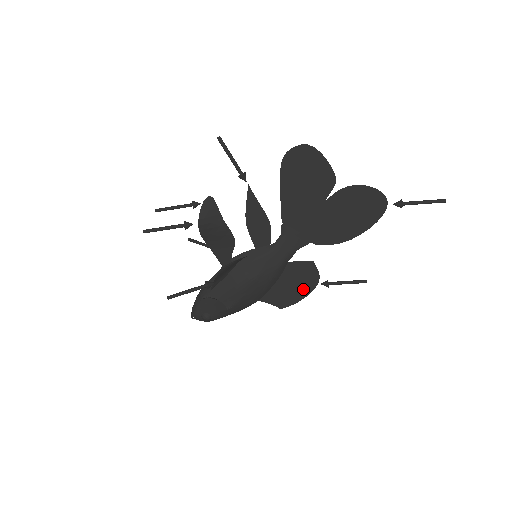
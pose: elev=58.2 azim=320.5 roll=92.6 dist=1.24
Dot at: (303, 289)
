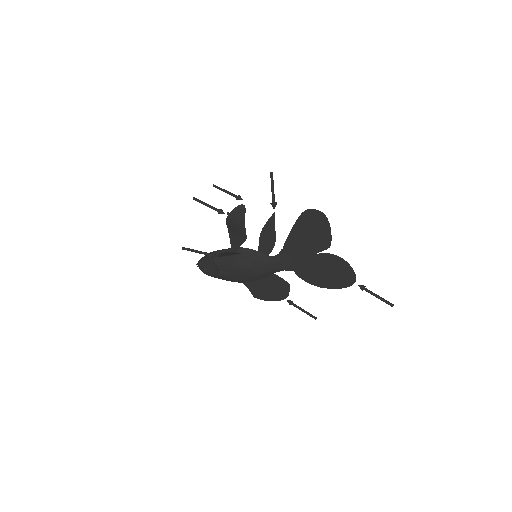
Dot at: (274, 295)
